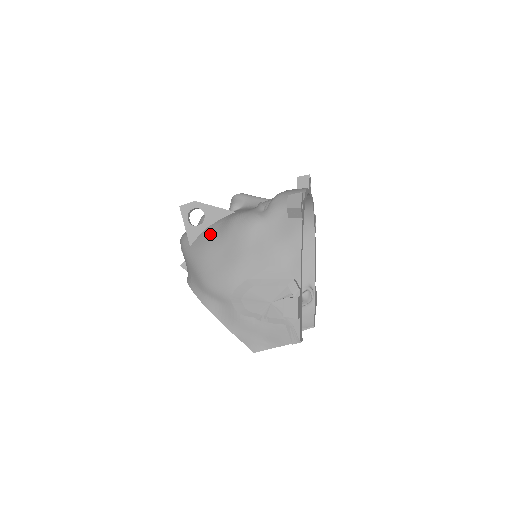
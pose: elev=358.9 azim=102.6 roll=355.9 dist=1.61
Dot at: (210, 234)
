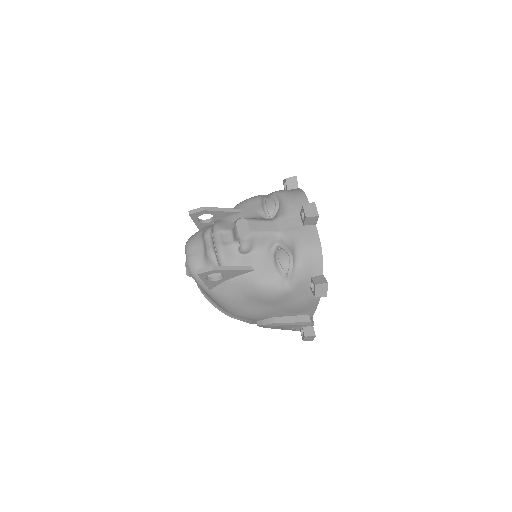
Dot at: (233, 289)
